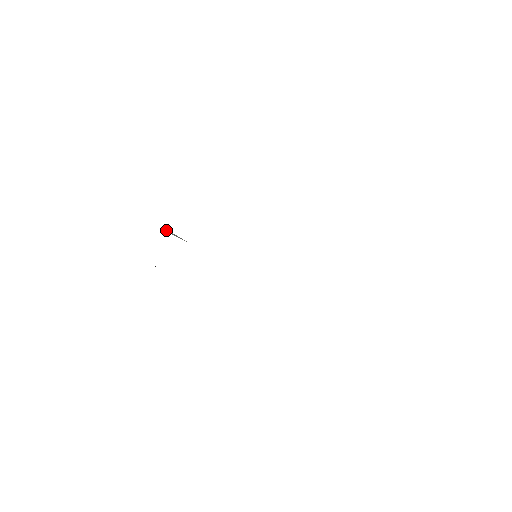
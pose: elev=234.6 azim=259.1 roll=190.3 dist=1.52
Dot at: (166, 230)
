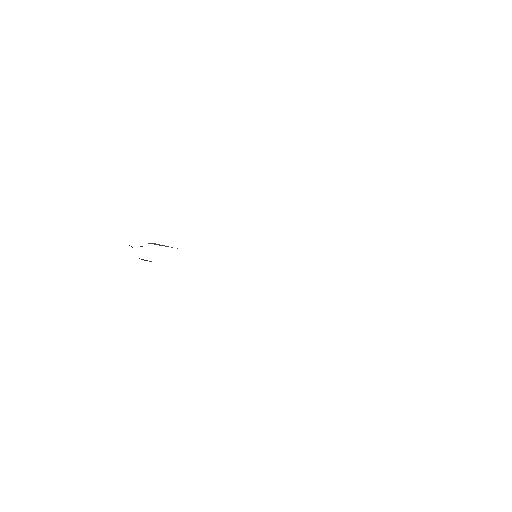
Dot at: occluded
